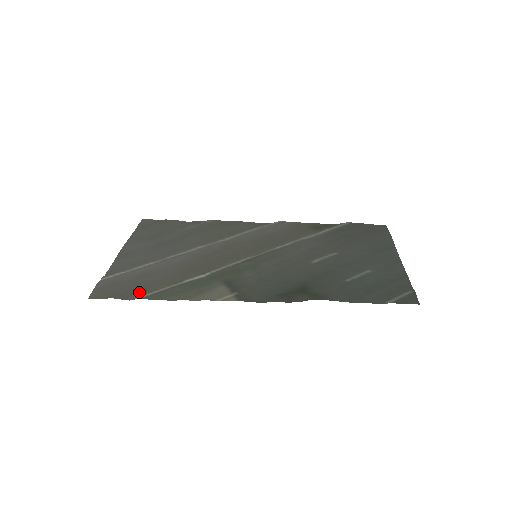
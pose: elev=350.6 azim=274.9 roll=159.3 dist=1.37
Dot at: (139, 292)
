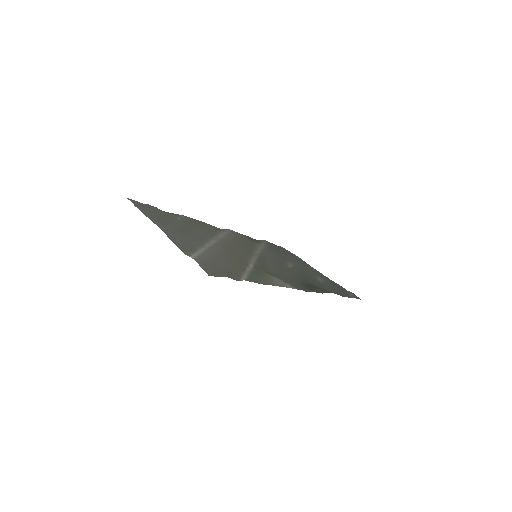
Dot at: (234, 274)
